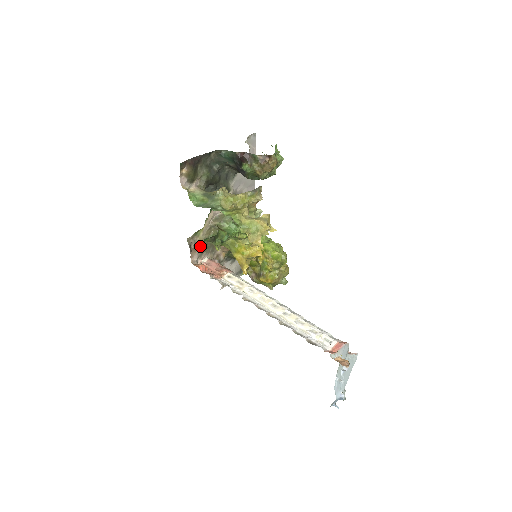
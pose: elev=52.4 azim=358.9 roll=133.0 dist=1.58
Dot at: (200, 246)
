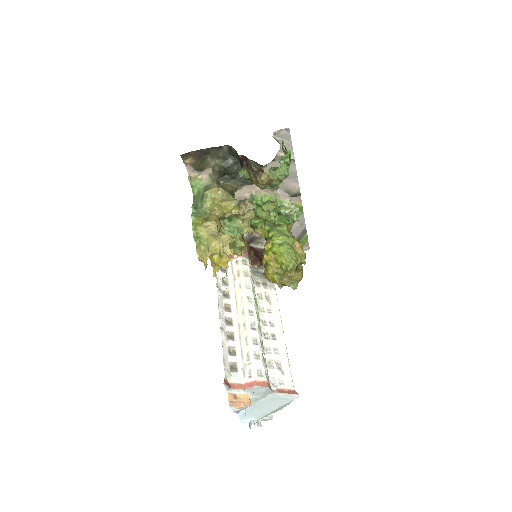
Dot at: occluded
